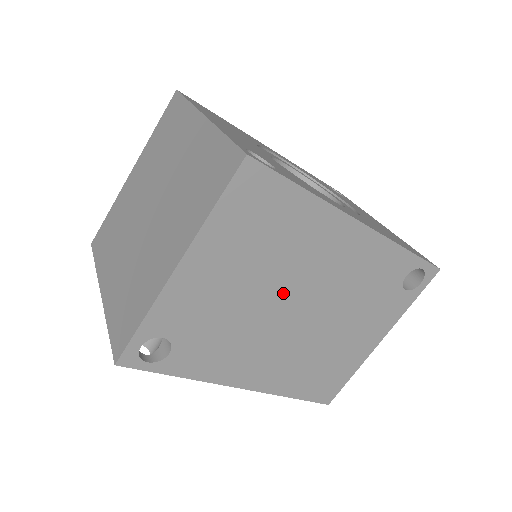
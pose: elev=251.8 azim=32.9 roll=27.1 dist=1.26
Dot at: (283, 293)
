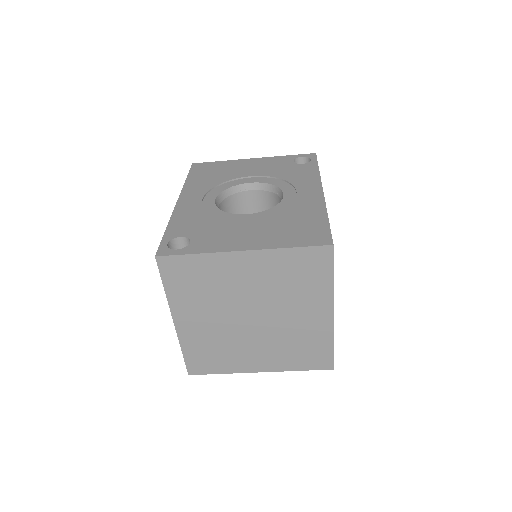
Dot at: occluded
